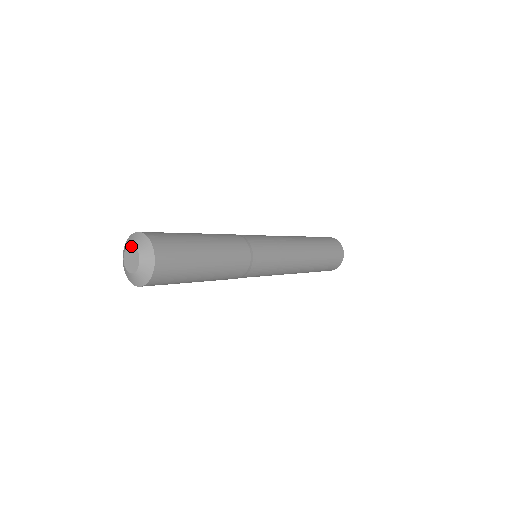
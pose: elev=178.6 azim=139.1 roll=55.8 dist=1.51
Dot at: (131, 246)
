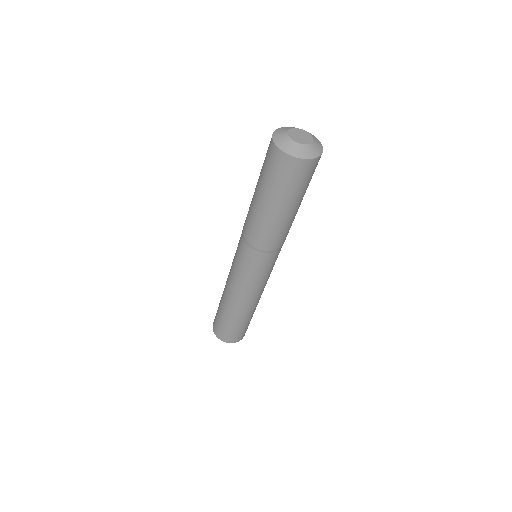
Dot at: (290, 129)
